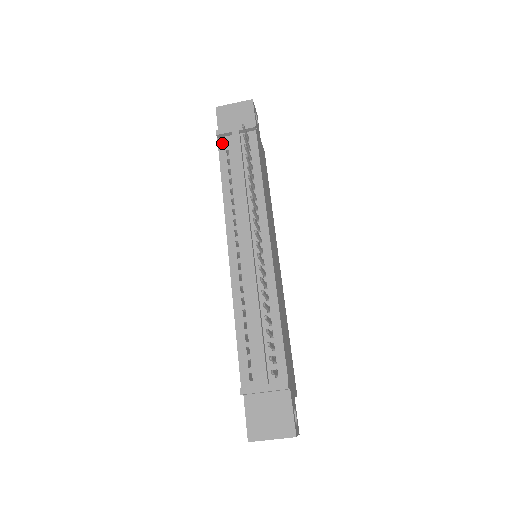
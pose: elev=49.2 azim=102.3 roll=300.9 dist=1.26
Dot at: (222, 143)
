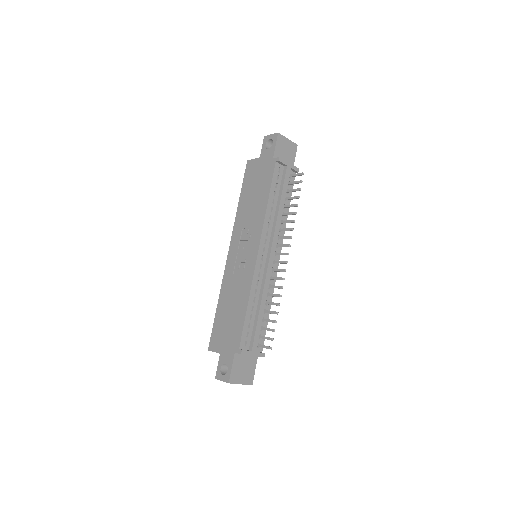
Dot at: (277, 168)
